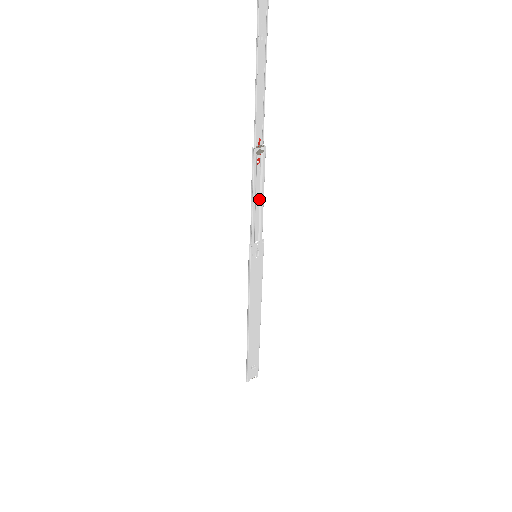
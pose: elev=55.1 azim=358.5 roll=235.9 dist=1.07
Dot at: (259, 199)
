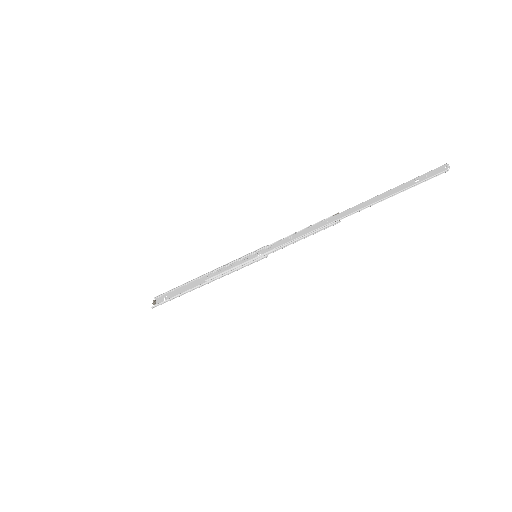
Dot at: (300, 234)
